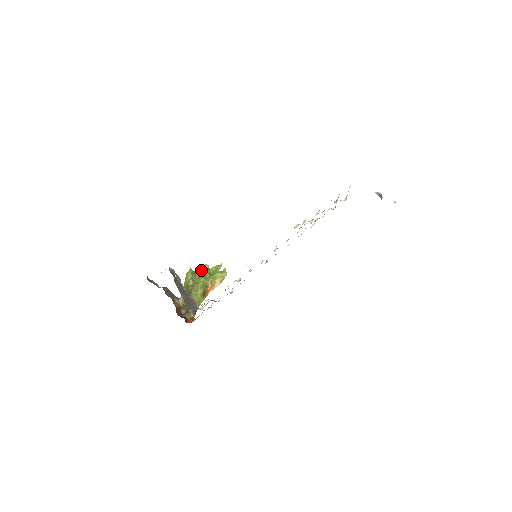
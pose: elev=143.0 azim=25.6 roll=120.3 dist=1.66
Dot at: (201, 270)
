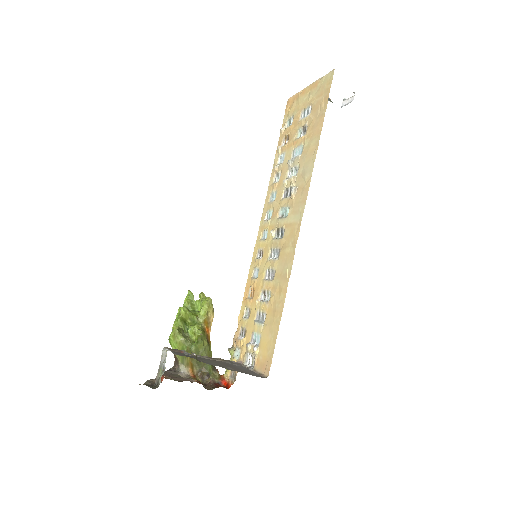
Dot at: (182, 318)
